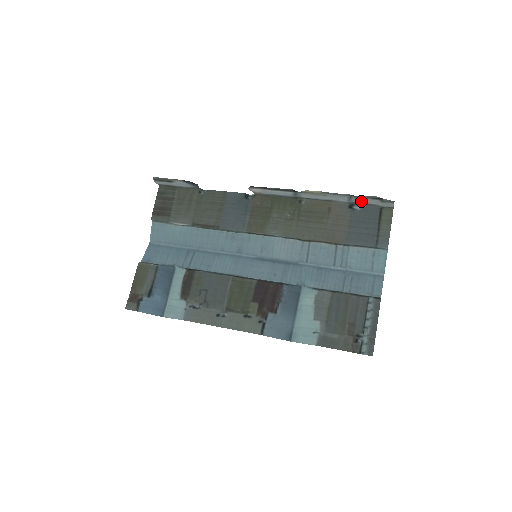
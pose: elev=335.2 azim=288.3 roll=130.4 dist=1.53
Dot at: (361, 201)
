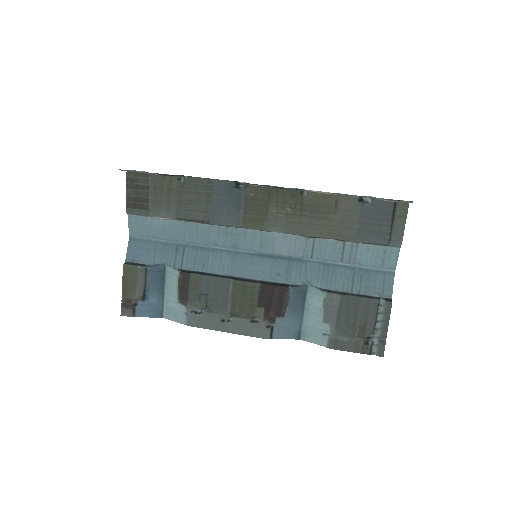
Dot at: (374, 198)
